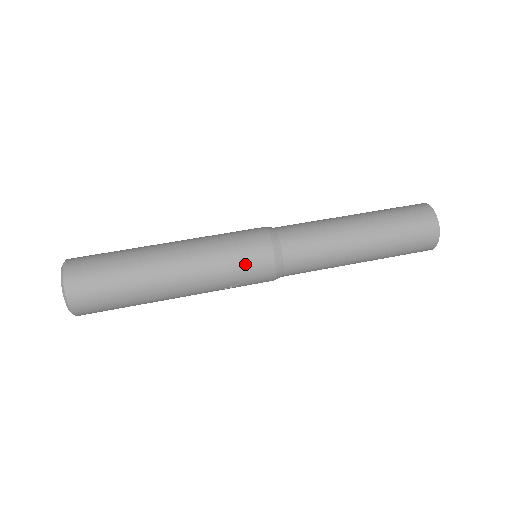
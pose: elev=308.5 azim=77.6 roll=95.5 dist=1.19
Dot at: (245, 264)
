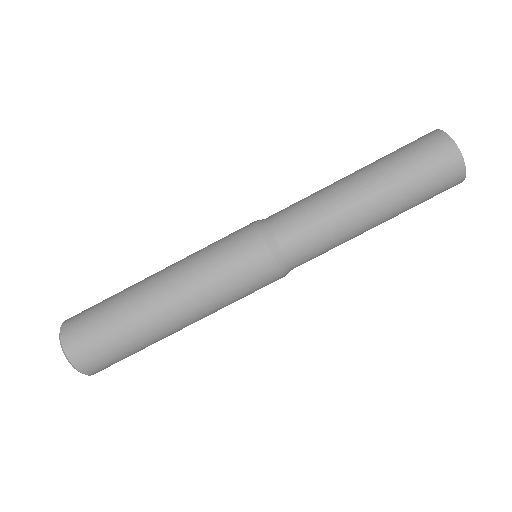
Dot at: (254, 291)
